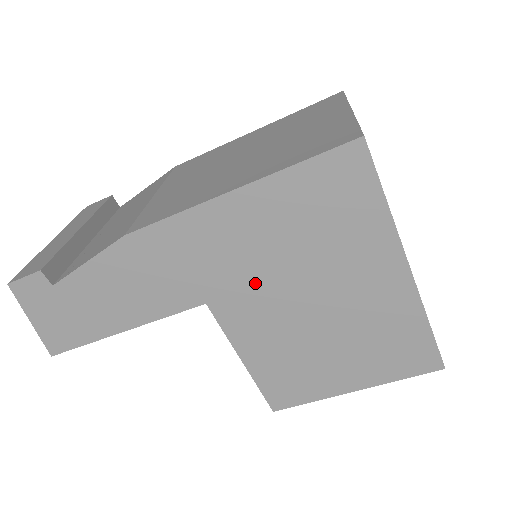
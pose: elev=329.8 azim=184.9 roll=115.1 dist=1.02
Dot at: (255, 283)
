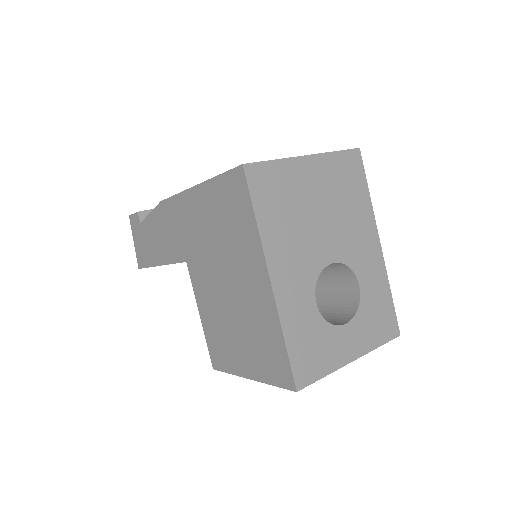
Dot at: (204, 256)
